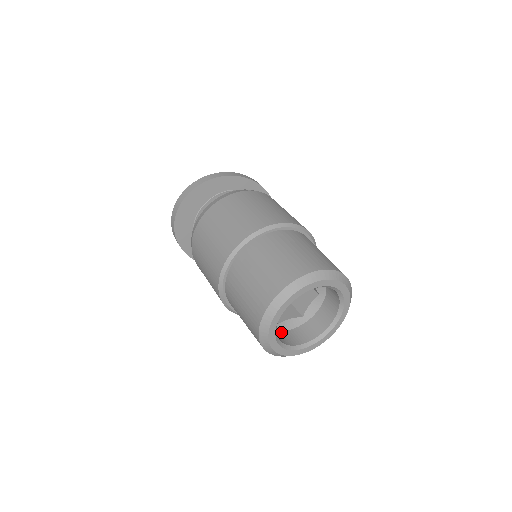
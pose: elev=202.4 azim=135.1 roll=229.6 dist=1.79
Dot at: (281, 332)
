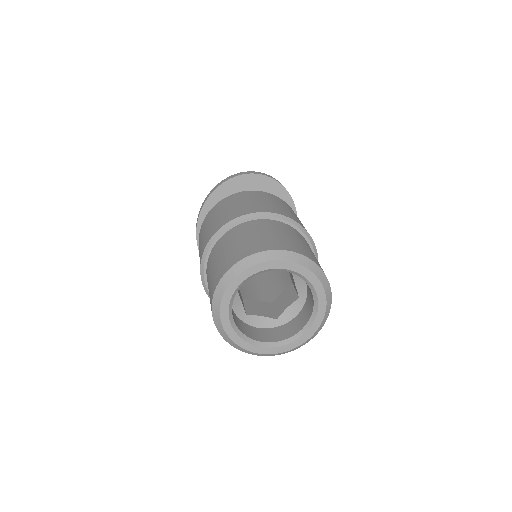
Dot at: occluded
